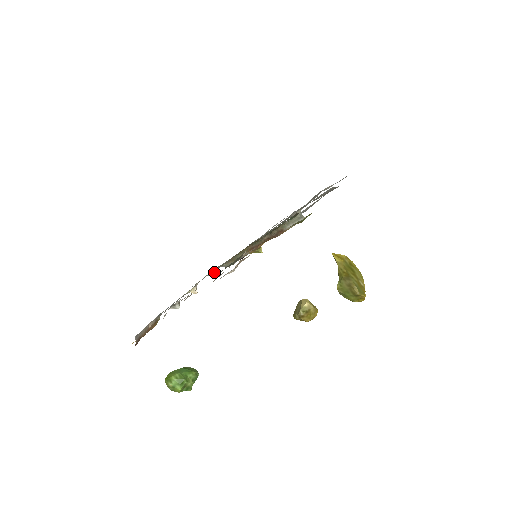
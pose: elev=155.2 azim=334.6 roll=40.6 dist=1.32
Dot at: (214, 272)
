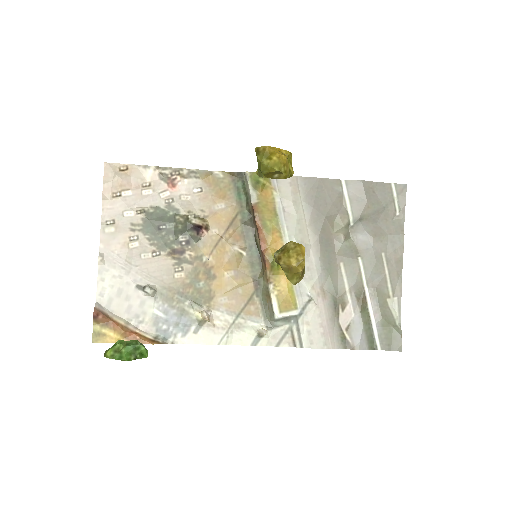
Dot at: (264, 330)
